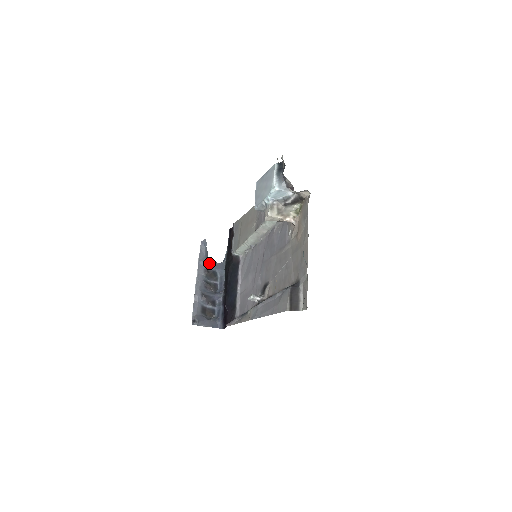
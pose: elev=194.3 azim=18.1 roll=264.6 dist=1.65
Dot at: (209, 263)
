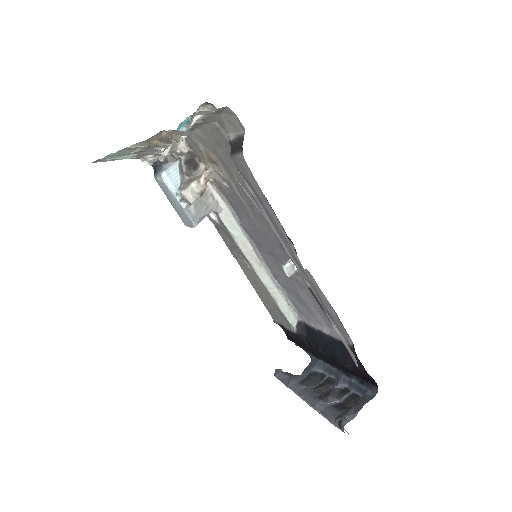
Dot at: (299, 376)
